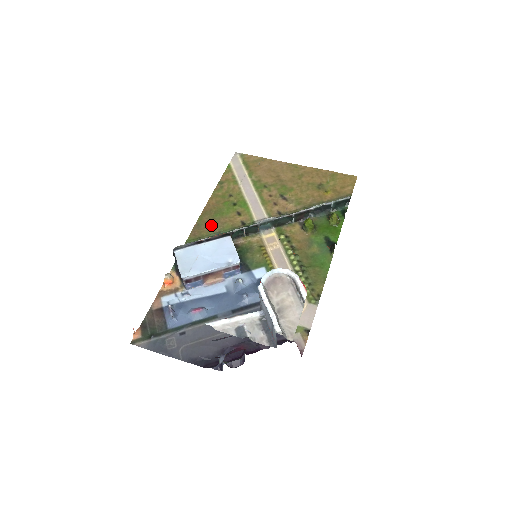
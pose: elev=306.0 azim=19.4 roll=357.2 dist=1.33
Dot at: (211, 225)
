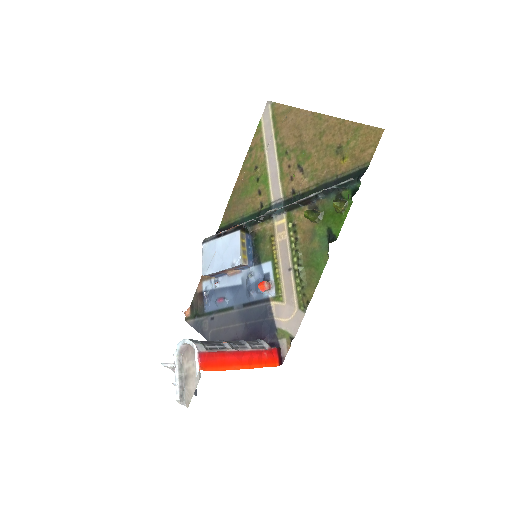
Dot at: (237, 207)
